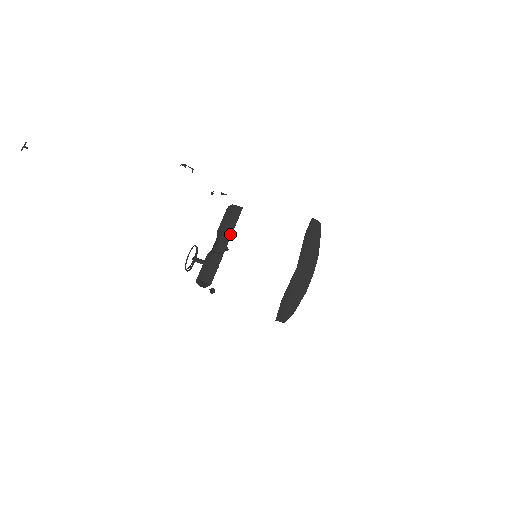
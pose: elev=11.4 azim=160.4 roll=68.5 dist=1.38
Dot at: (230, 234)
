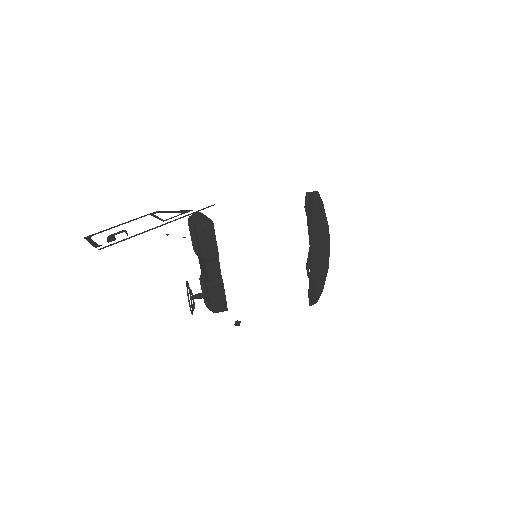
Dot at: (217, 258)
